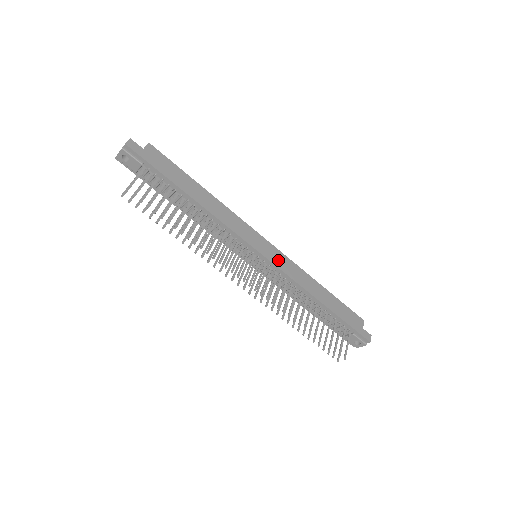
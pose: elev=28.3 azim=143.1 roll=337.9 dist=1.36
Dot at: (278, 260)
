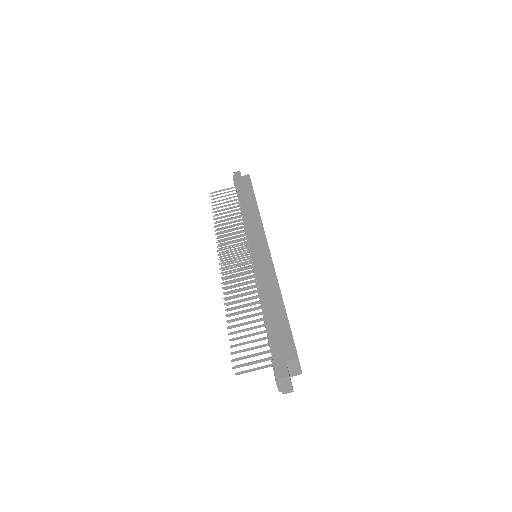
Dot at: (260, 259)
